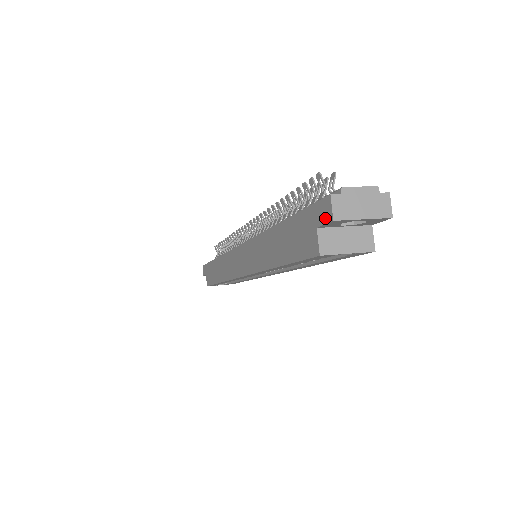
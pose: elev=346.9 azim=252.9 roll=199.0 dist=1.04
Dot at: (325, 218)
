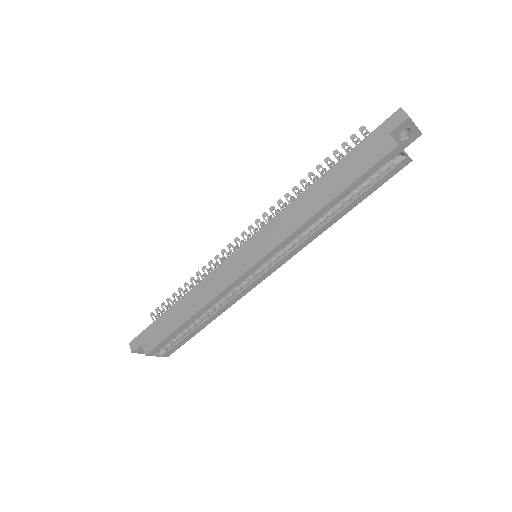
Dot at: (399, 121)
